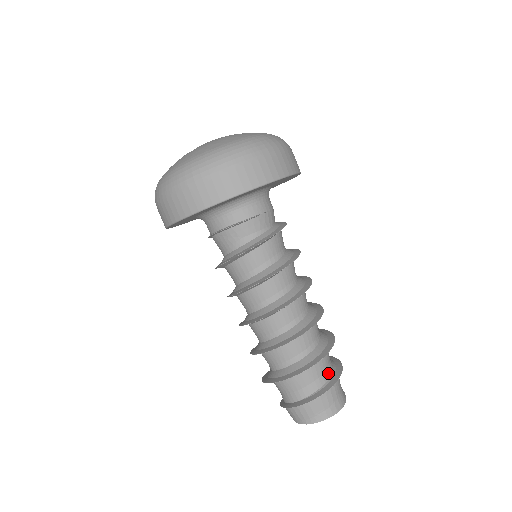
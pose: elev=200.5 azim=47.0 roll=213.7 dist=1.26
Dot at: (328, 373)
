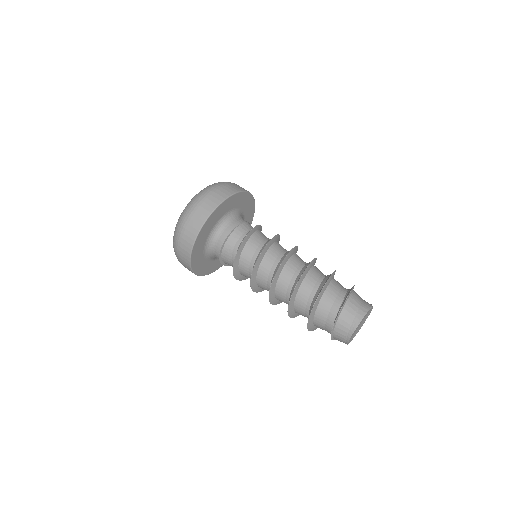
Dot at: (343, 293)
